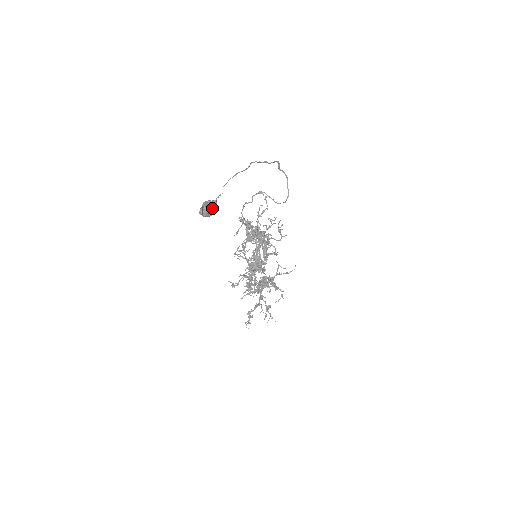
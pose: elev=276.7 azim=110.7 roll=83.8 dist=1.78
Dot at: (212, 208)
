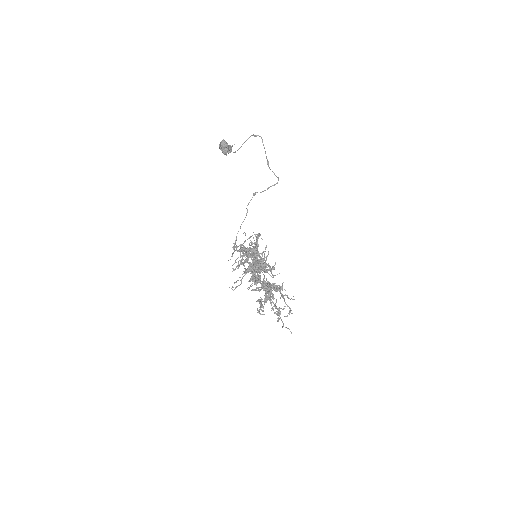
Dot at: occluded
